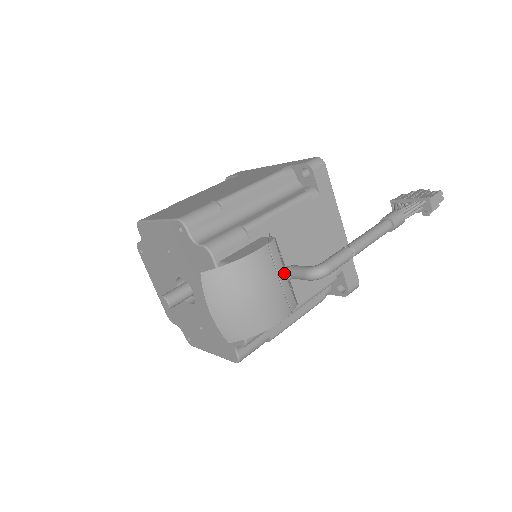
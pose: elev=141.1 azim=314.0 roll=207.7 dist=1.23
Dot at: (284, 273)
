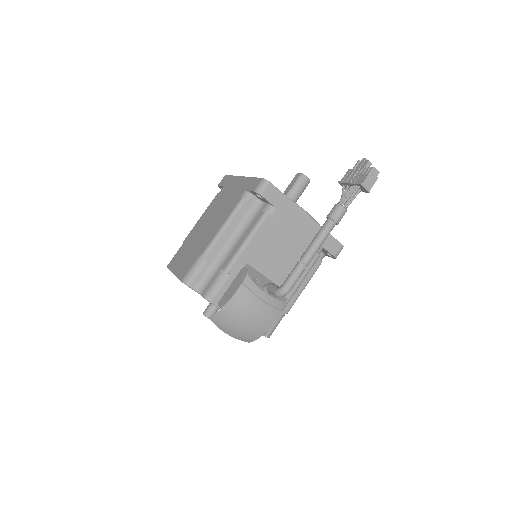
Dot at: (264, 293)
